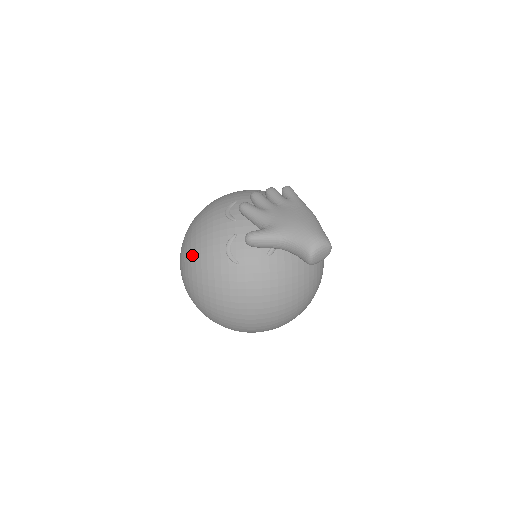
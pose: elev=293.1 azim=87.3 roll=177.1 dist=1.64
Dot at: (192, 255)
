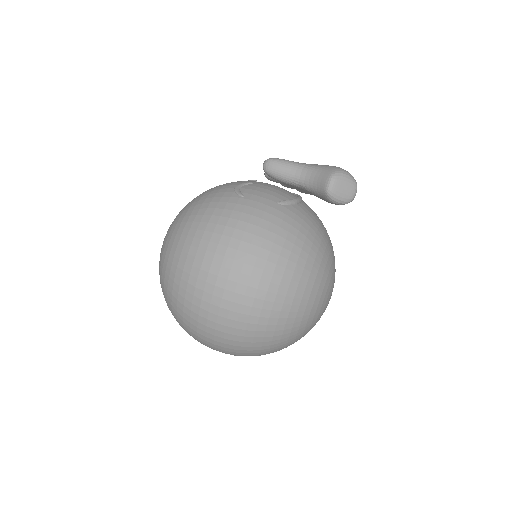
Dot at: (193, 199)
